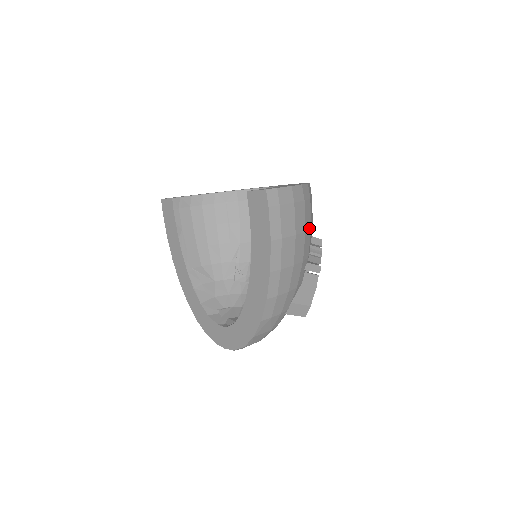
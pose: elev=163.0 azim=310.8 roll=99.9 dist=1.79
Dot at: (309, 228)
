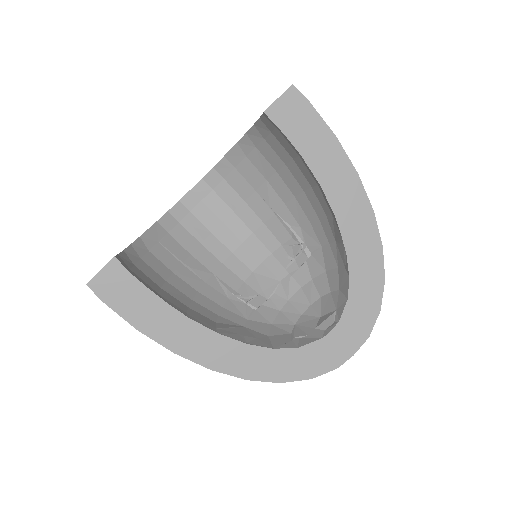
Dot at: occluded
